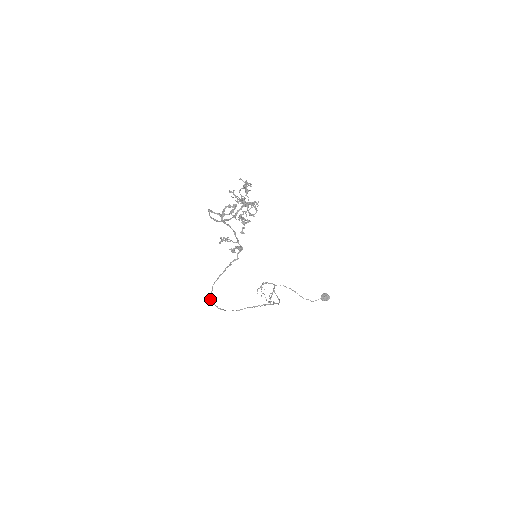
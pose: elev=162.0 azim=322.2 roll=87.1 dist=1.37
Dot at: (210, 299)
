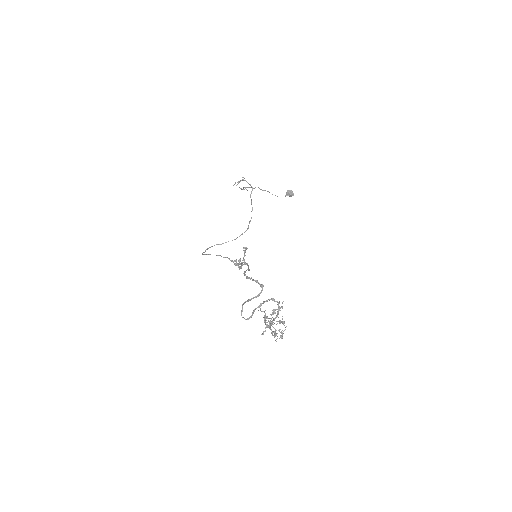
Dot at: (202, 254)
